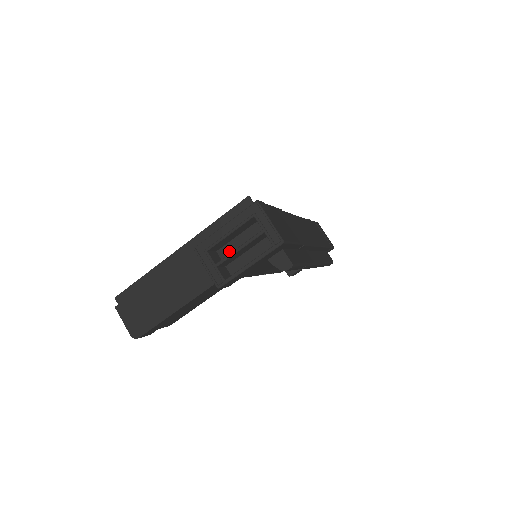
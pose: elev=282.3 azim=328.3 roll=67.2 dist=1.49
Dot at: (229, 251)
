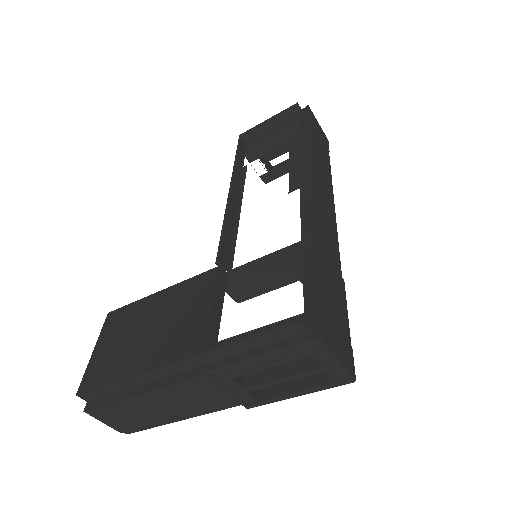
Dot at: occluded
